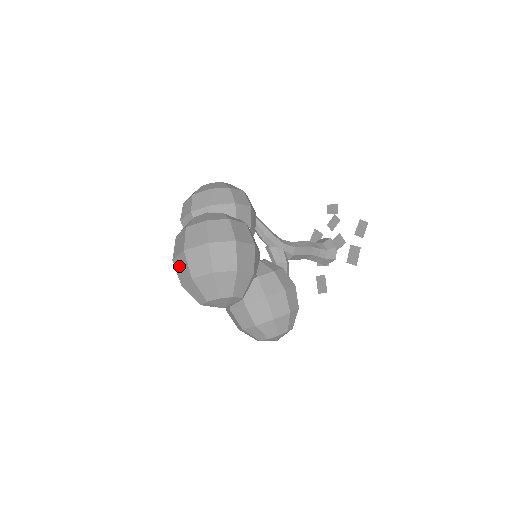
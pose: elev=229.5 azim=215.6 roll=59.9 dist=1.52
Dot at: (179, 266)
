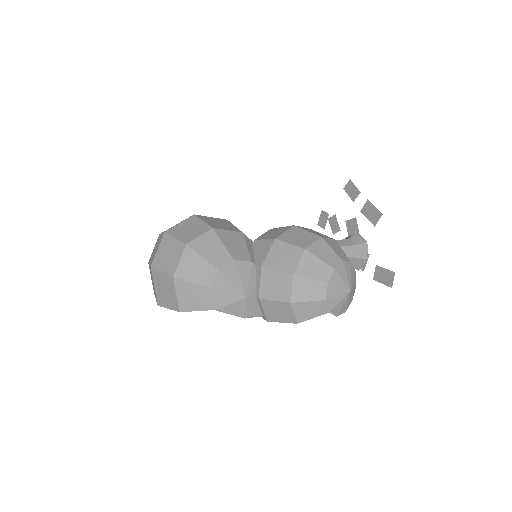
Dot at: (162, 295)
